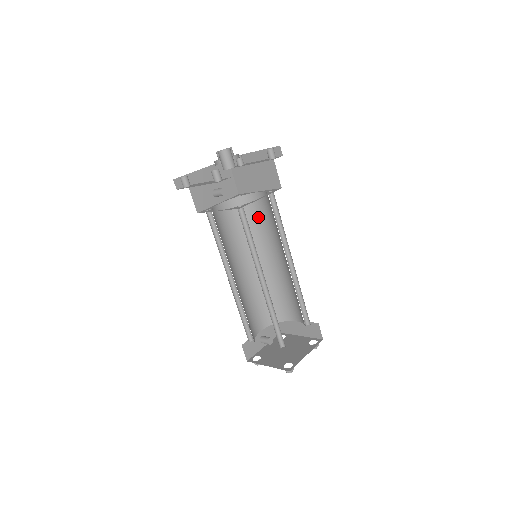
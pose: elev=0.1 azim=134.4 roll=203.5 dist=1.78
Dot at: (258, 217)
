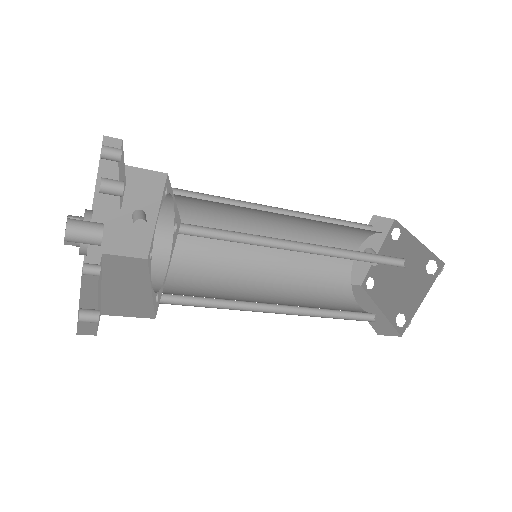
Dot at: occluded
